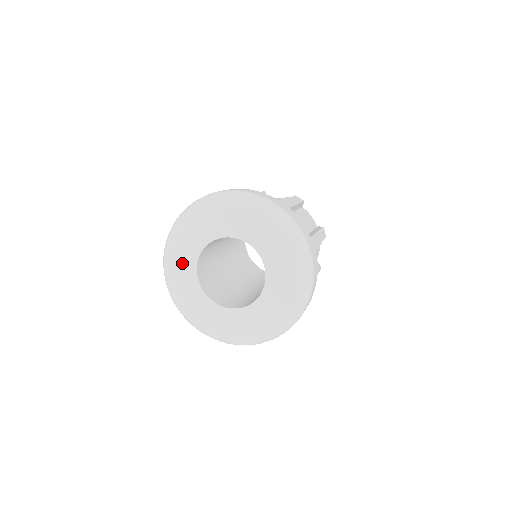
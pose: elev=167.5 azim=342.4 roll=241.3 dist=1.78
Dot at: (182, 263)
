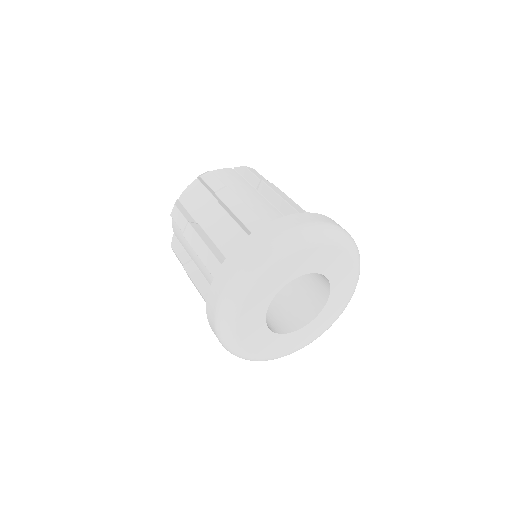
Dot at: (260, 344)
